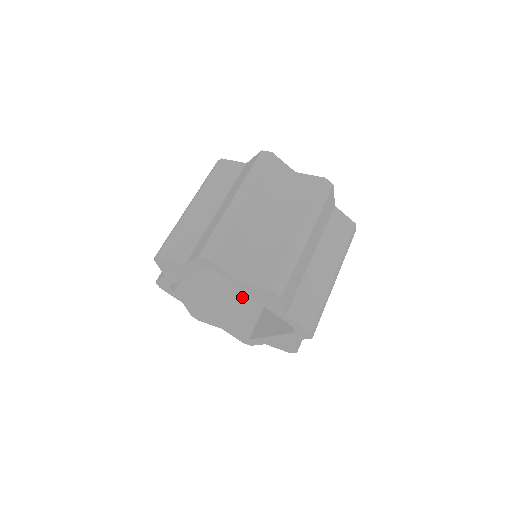
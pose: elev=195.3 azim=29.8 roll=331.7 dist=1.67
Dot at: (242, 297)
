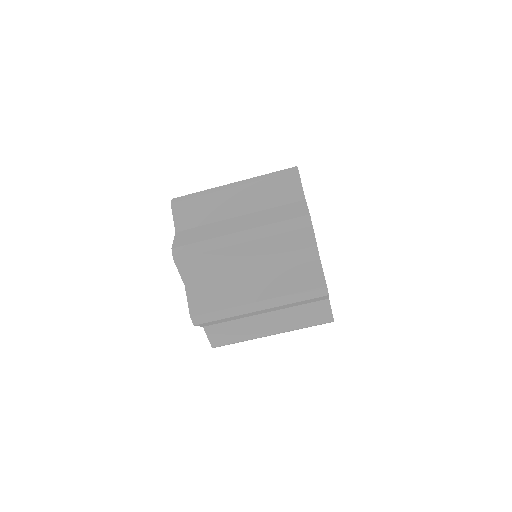
Dot at: occluded
